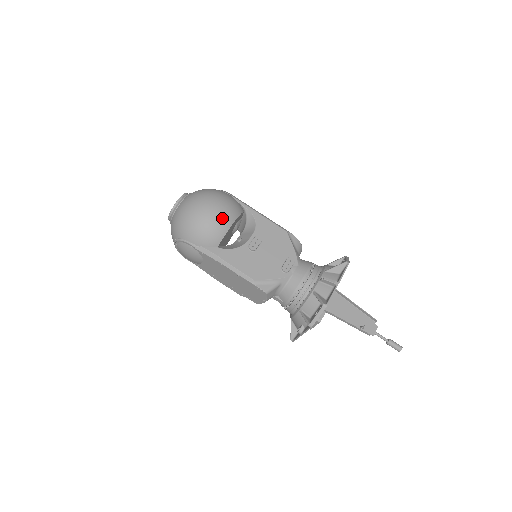
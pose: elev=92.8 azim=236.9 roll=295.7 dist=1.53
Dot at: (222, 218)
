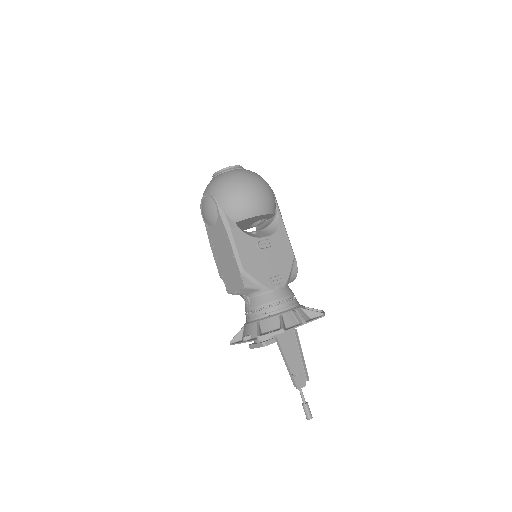
Dot at: (257, 204)
